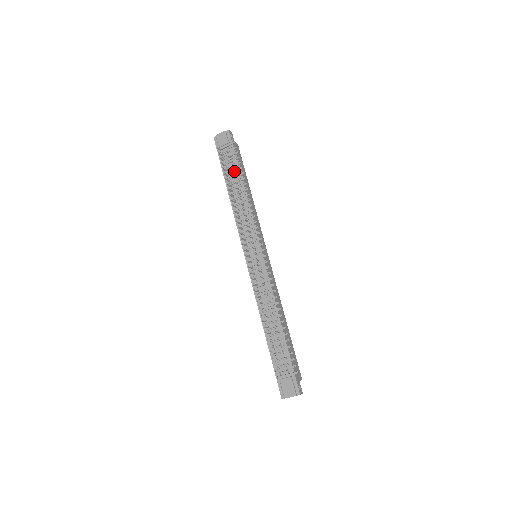
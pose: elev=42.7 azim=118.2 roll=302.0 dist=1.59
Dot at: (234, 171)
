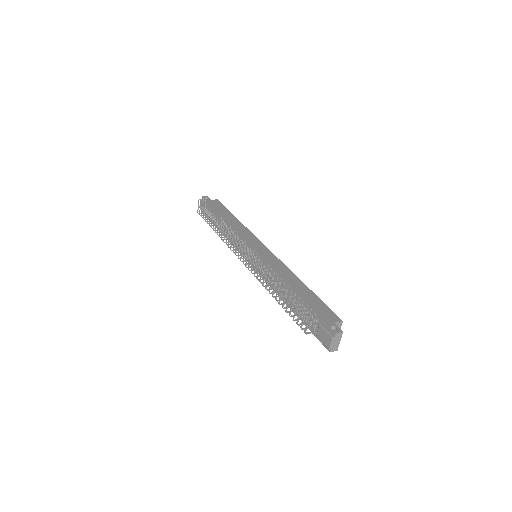
Dot at: occluded
